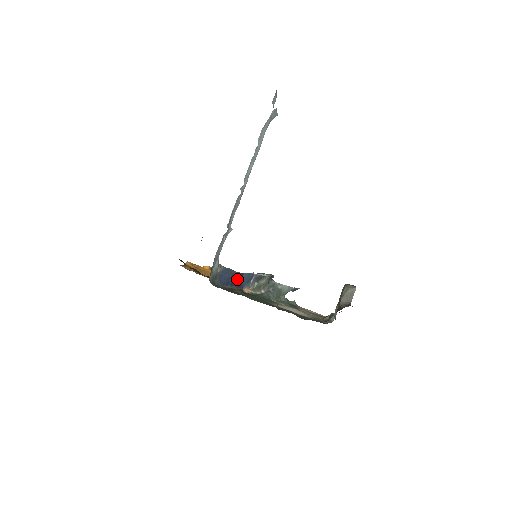
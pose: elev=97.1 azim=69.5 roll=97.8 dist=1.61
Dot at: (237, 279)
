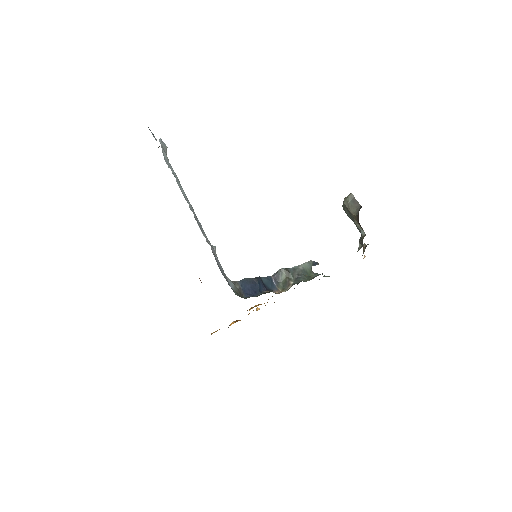
Dot at: (260, 284)
